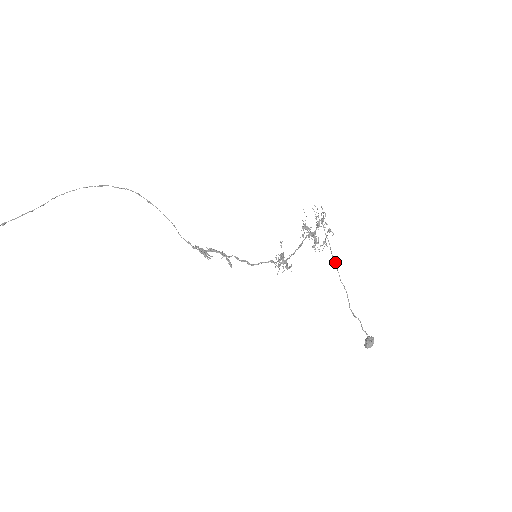
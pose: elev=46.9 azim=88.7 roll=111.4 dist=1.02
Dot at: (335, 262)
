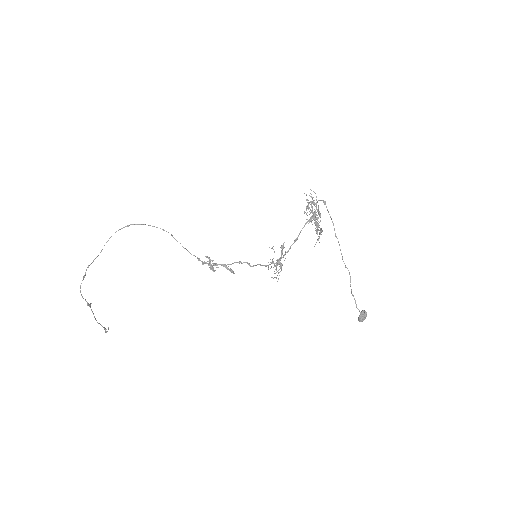
Dot at: (338, 242)
